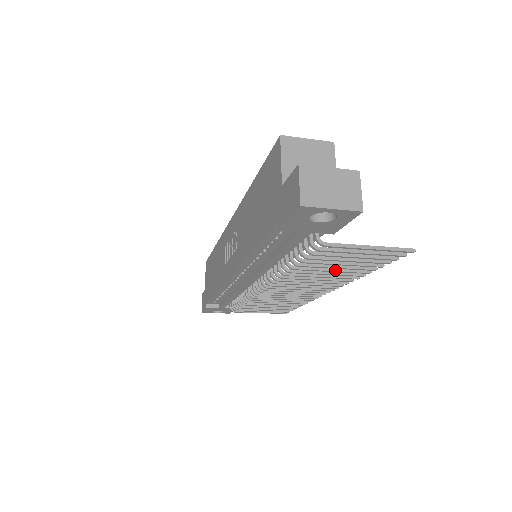
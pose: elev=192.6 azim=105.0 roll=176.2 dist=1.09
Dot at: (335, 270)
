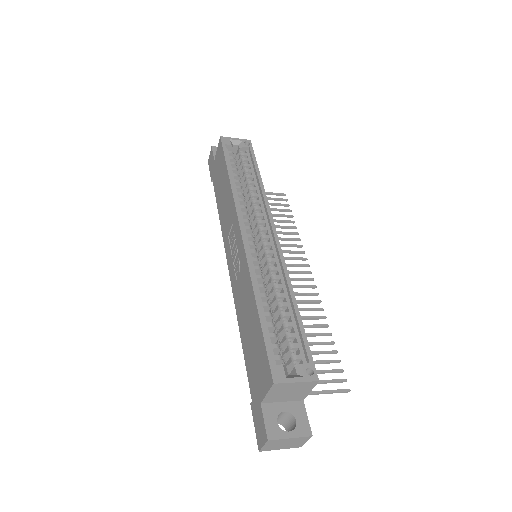
Dot at: occluded
